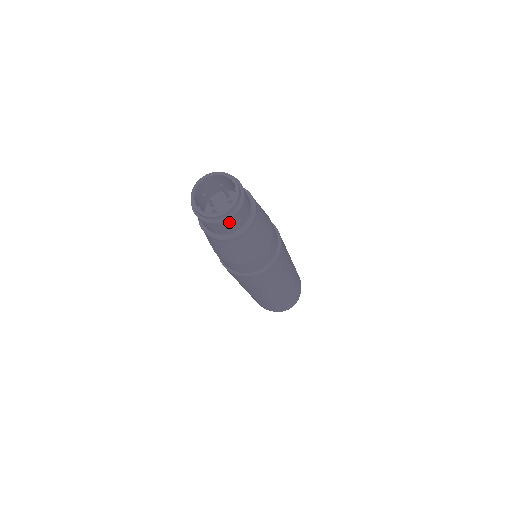
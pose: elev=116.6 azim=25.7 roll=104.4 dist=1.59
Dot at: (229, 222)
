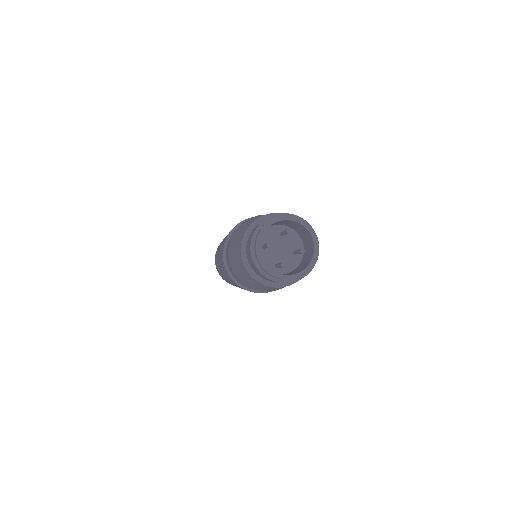
Dot at: (301, 277)
